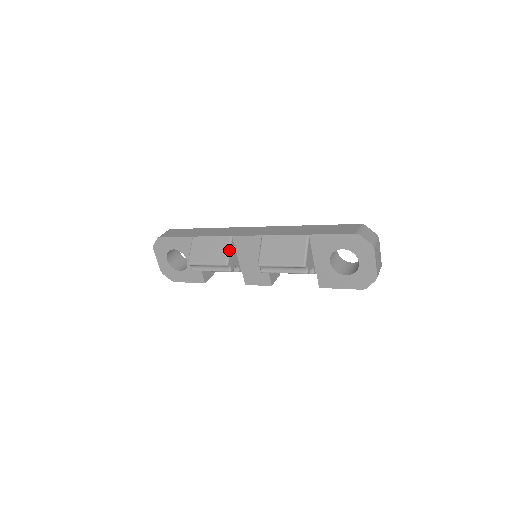
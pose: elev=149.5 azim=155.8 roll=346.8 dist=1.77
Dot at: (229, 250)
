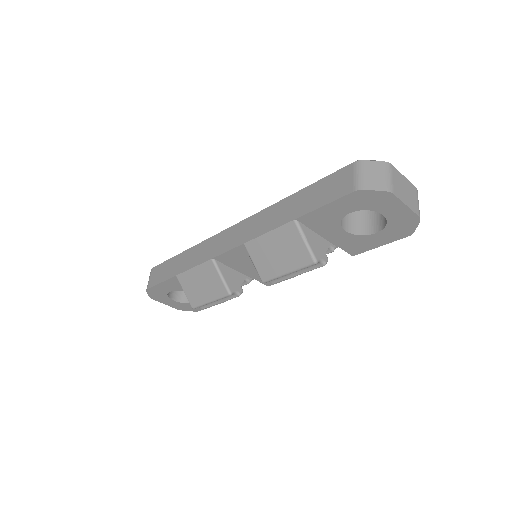
Dot at: (221, 277)
